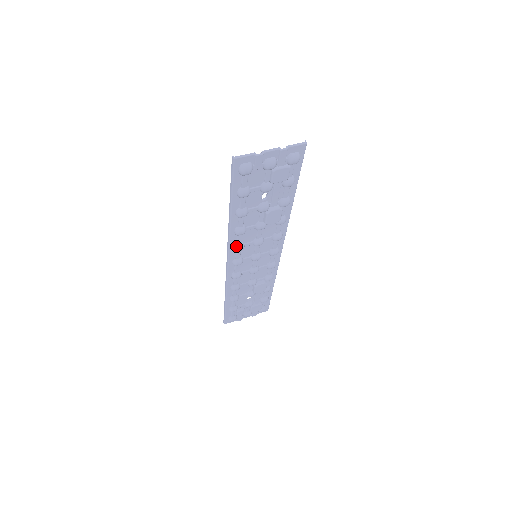
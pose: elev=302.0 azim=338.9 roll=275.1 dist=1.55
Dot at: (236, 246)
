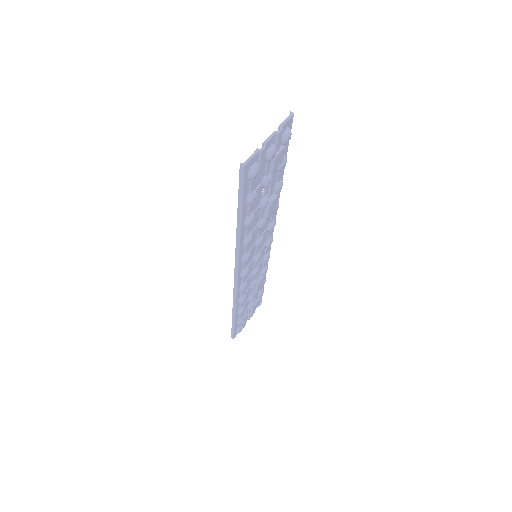
Dot at: (245, 257)
